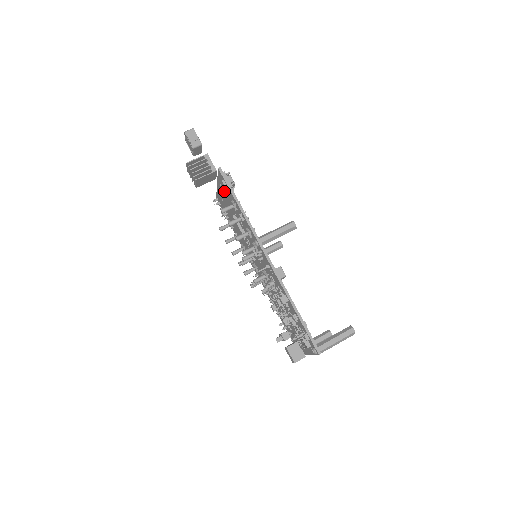
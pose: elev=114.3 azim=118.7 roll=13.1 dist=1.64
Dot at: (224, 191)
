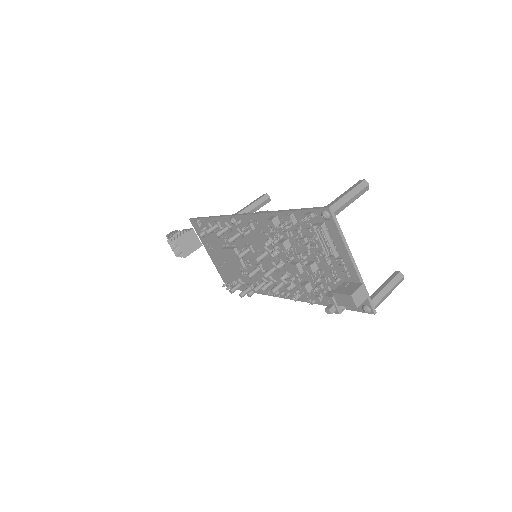
Dot at: (208, 241)
